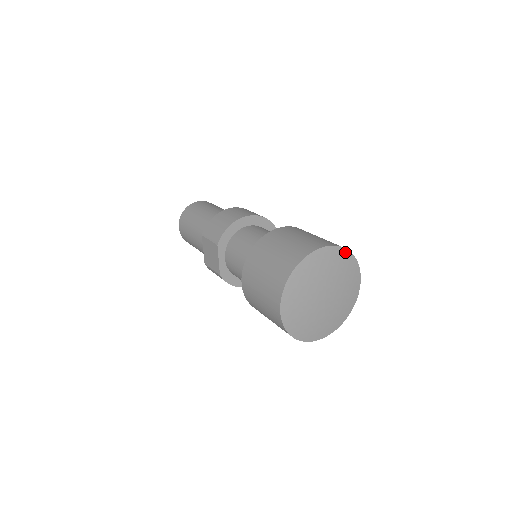
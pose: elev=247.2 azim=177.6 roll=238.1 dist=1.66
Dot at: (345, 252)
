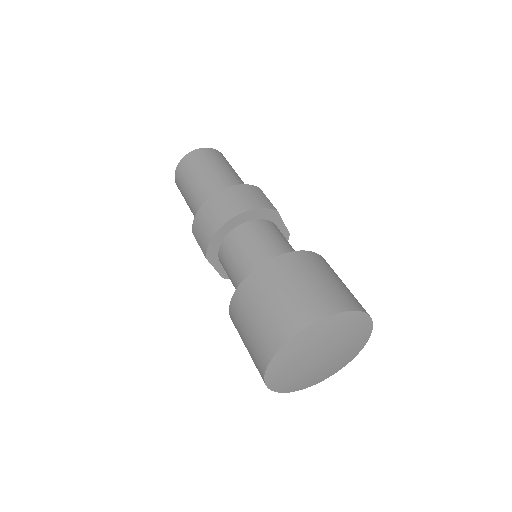
Dot at: (338, 316)
